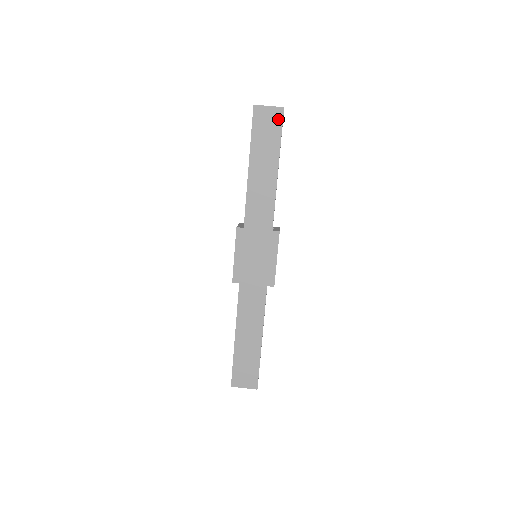
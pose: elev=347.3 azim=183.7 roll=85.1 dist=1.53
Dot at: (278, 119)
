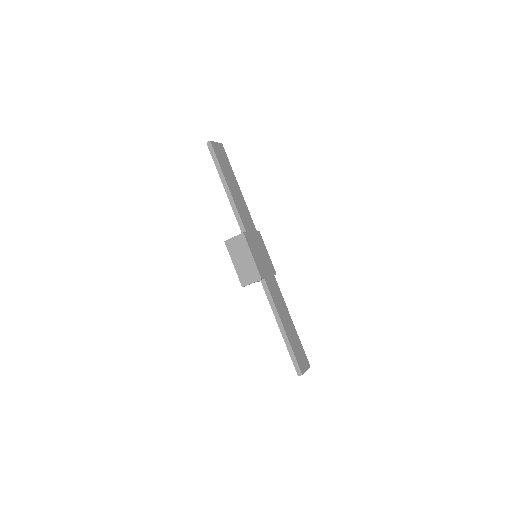
Dot at: (223, 151)
